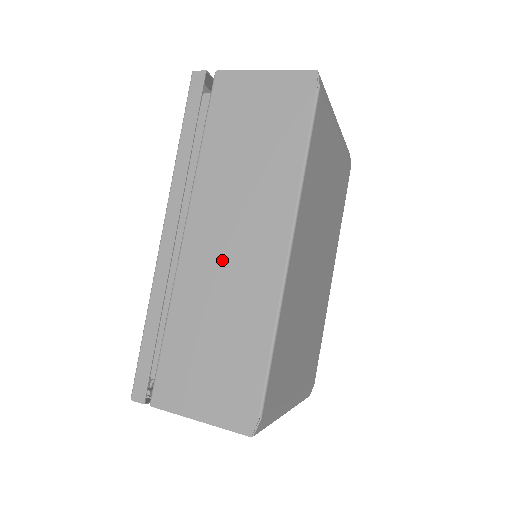
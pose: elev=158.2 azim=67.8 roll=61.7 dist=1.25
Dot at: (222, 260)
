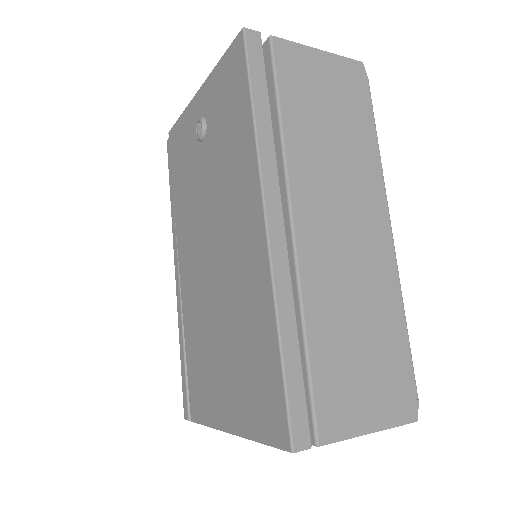
Dot at: (341, 248)
